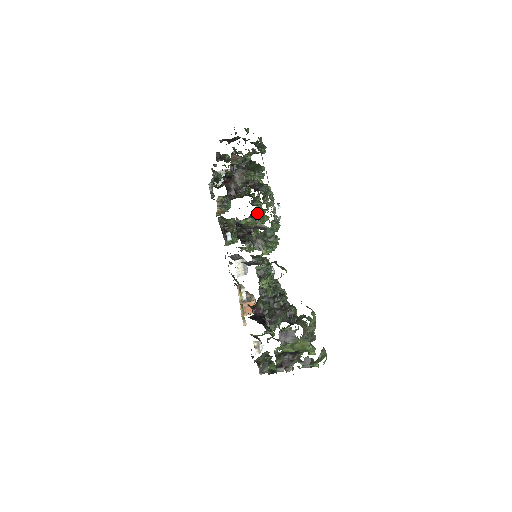
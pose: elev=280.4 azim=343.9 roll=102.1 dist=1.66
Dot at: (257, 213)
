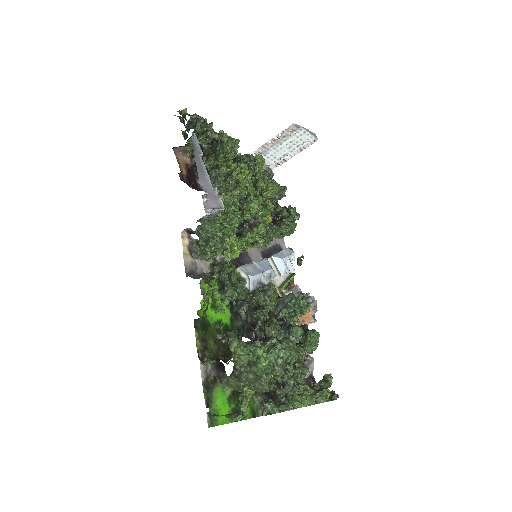
Dot at: occluded
